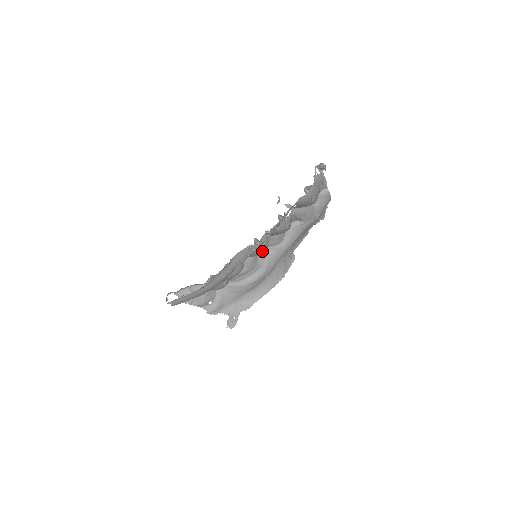
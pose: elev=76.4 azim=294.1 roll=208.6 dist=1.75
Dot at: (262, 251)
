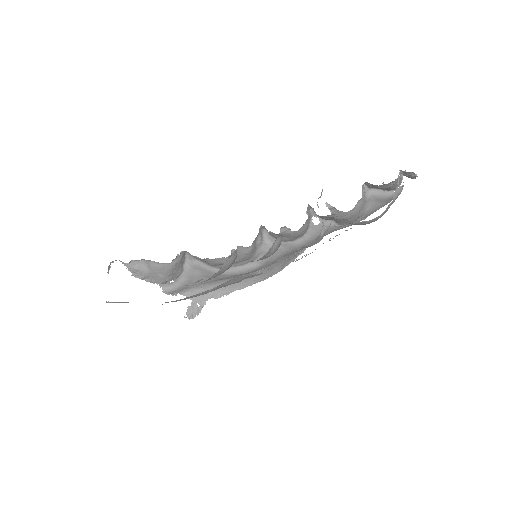
Dot at: (268, 256)
